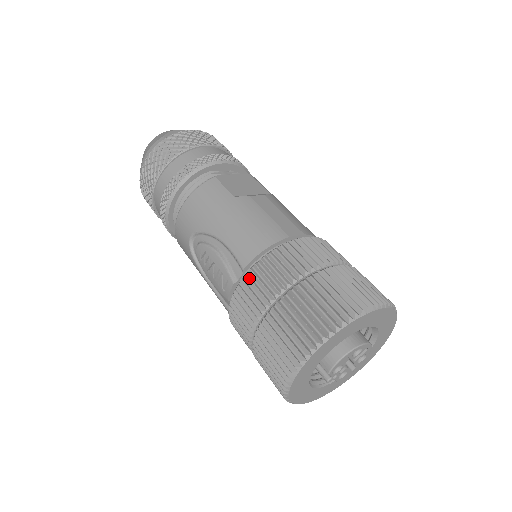
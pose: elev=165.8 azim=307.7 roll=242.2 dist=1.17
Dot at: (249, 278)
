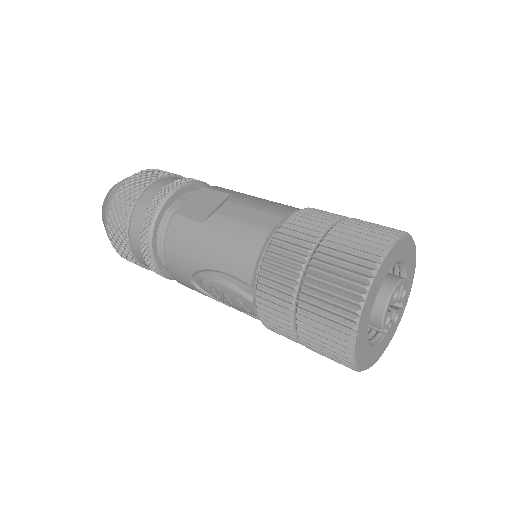
Dot at: (261, 292)
